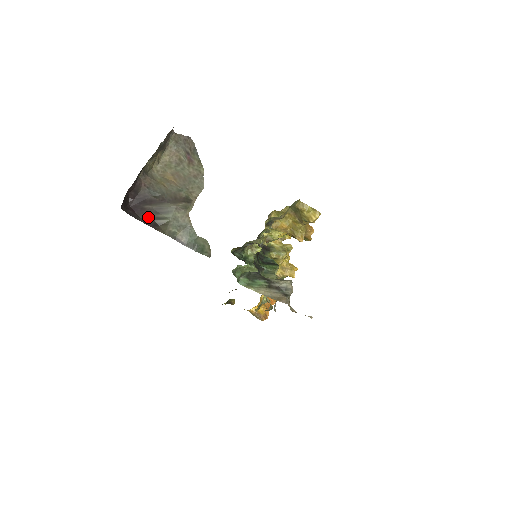
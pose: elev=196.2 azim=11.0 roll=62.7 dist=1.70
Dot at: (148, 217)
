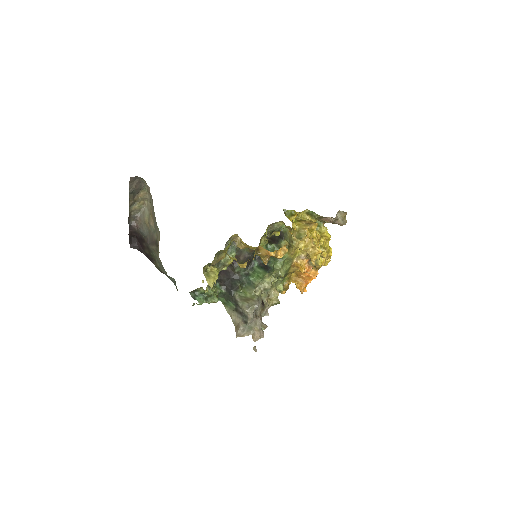
Dot at: (147, 252)
